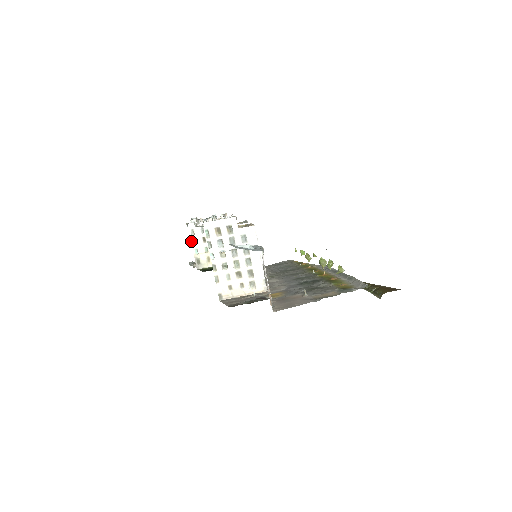
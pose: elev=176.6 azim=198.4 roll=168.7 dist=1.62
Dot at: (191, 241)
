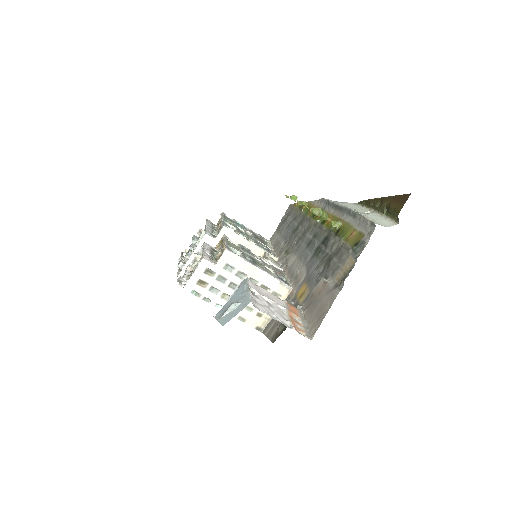
Dot at: occluded
